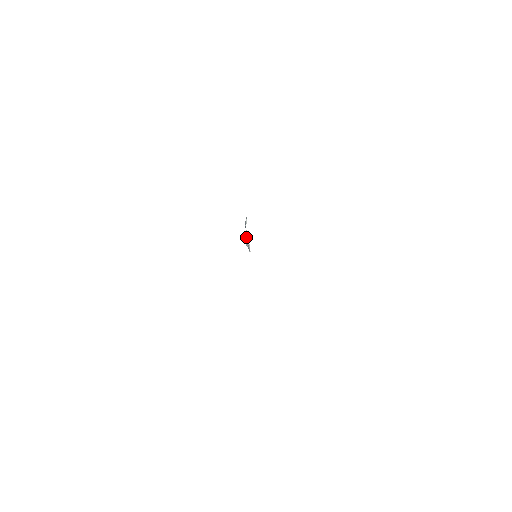
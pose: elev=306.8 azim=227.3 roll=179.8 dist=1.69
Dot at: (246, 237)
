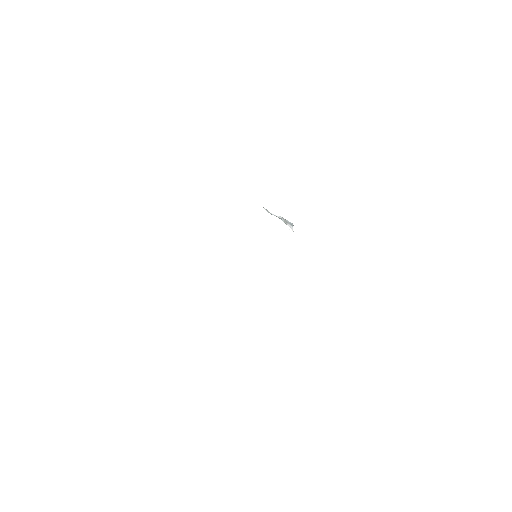
Dot at: (282, 220)
